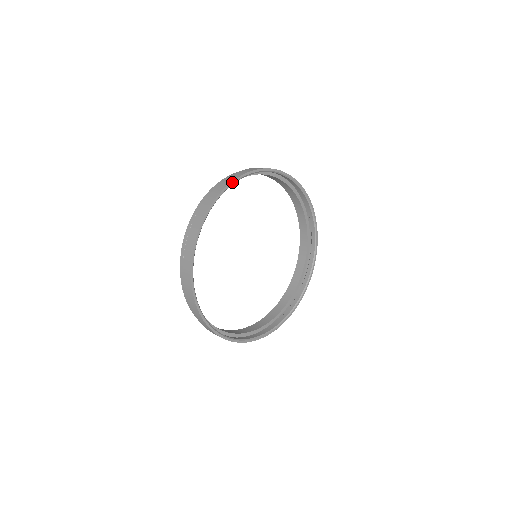
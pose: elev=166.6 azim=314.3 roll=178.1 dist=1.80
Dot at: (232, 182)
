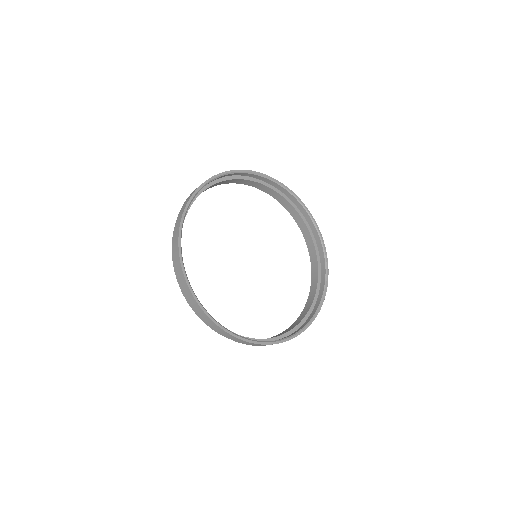
Dot at: (201, 186)
